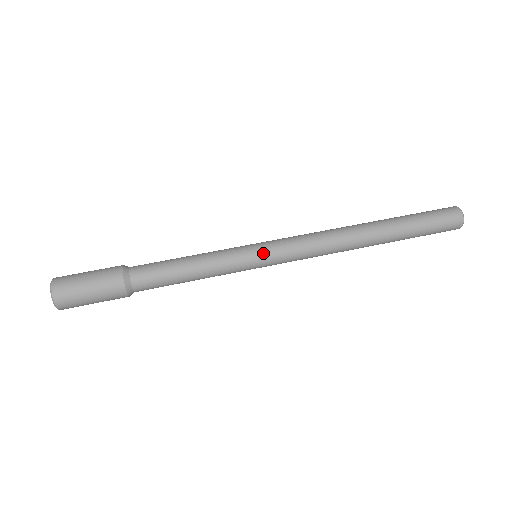
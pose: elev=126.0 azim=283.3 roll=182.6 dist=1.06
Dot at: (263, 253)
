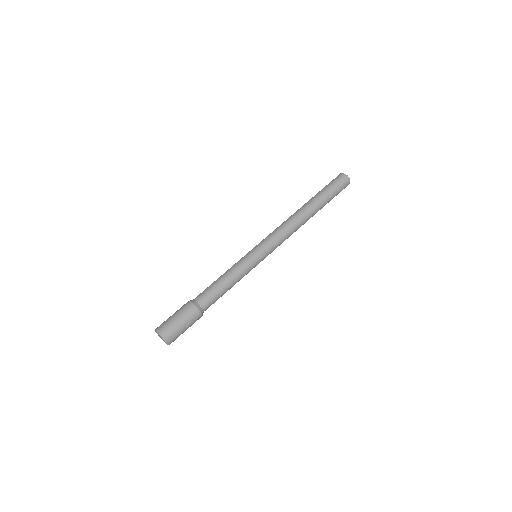
Dot at: (257, 249)
